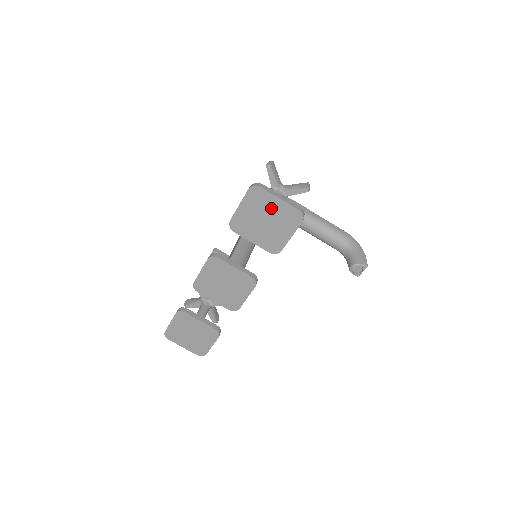
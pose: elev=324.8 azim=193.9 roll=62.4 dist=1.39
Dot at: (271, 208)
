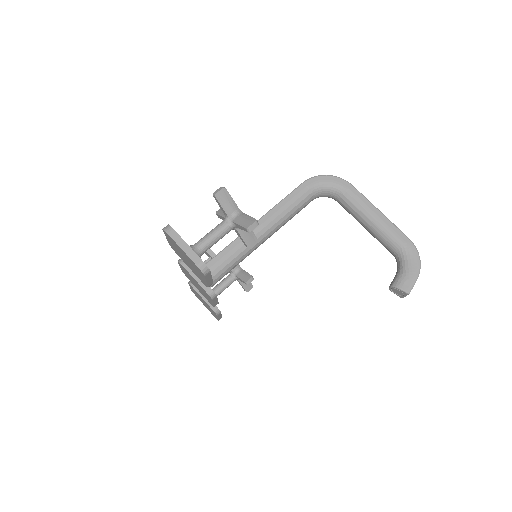
Dot at: (182, 252)
